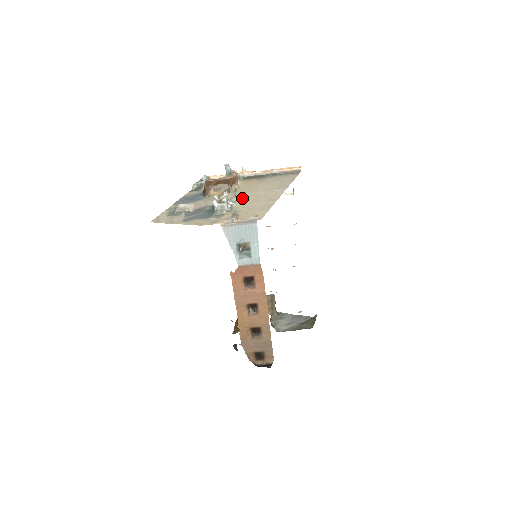
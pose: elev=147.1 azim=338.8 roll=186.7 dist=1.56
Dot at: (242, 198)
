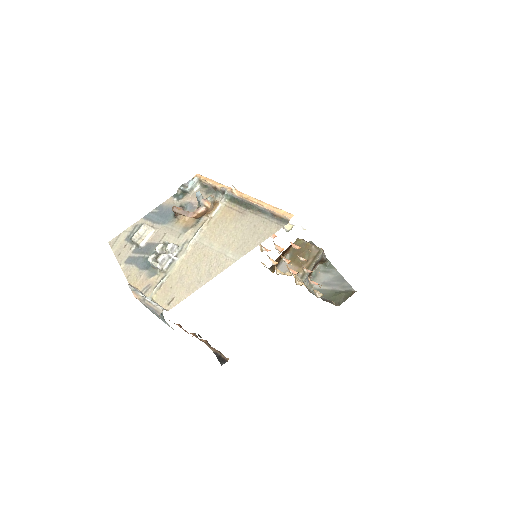
Dot at: (193, 249)
